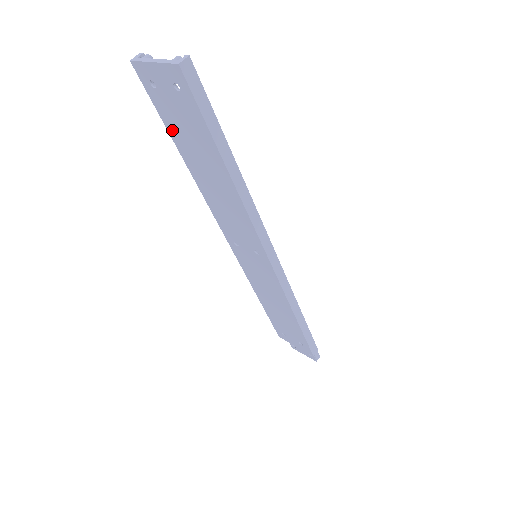
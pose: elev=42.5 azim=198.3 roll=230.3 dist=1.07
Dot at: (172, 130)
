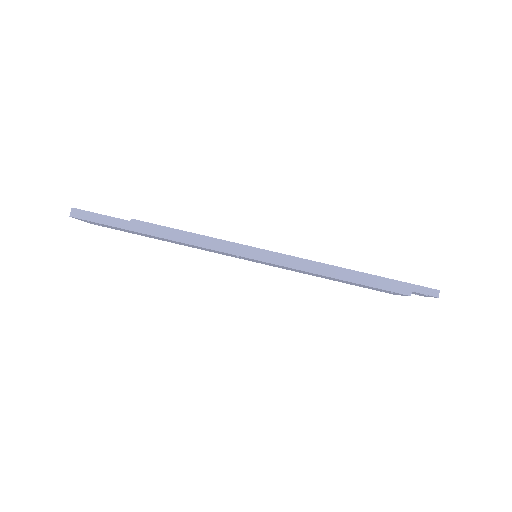
Dot at: (133, 233)
